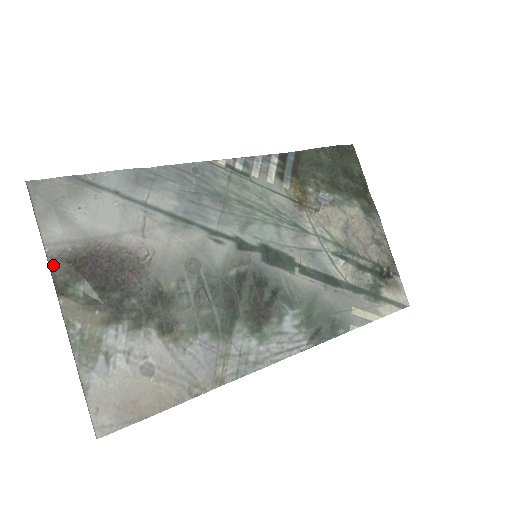
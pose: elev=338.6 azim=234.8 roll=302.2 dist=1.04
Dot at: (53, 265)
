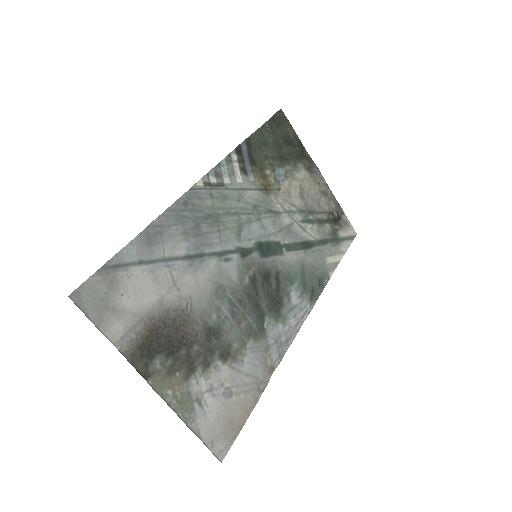
Dot at: (130, 357)
